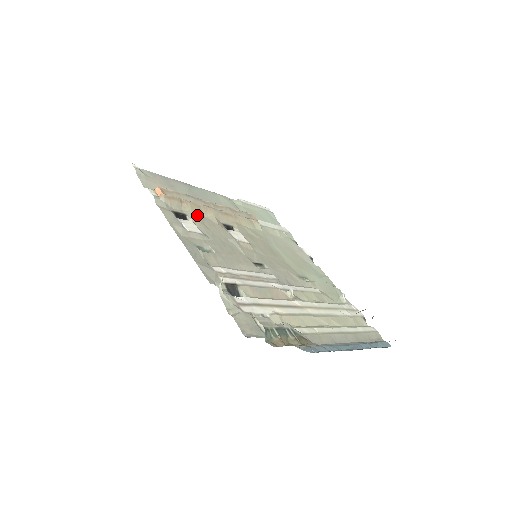
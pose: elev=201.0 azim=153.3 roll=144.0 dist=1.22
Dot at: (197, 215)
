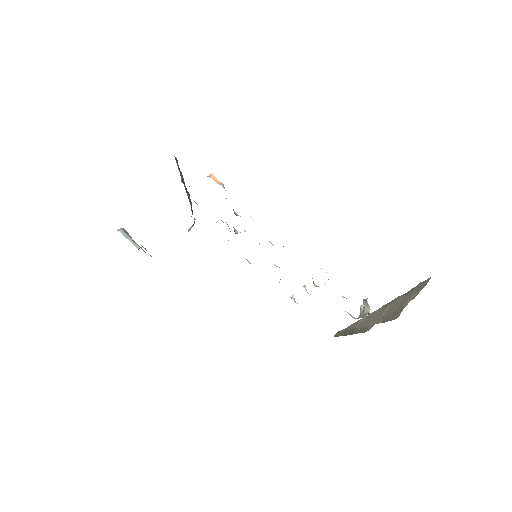
Dot at: occluded
